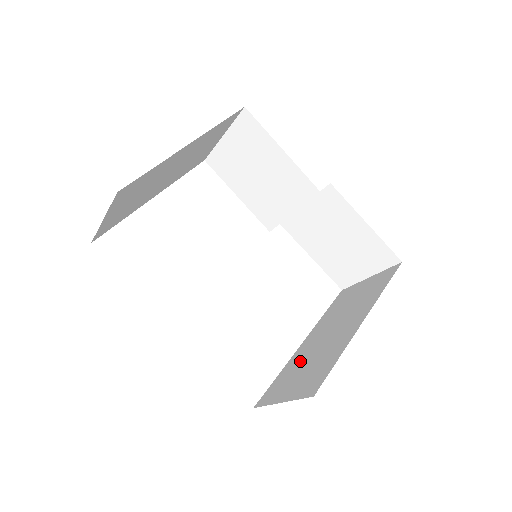
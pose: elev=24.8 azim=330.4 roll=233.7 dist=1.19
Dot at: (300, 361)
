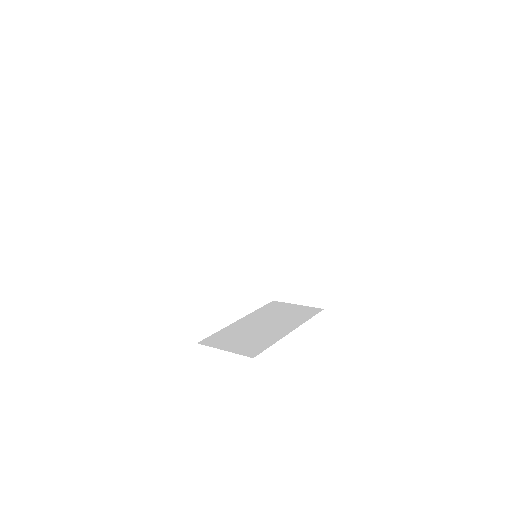
Dot at: (238, 331)
